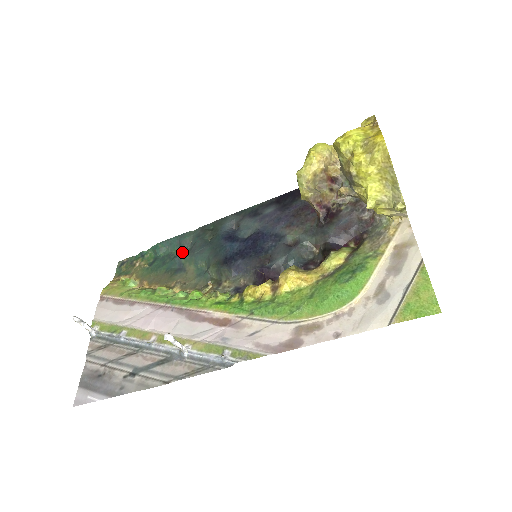
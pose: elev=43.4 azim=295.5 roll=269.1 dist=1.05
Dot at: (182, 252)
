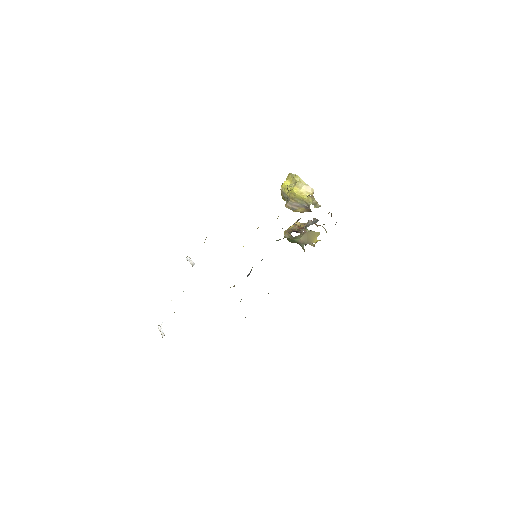
Dot at: occluded
